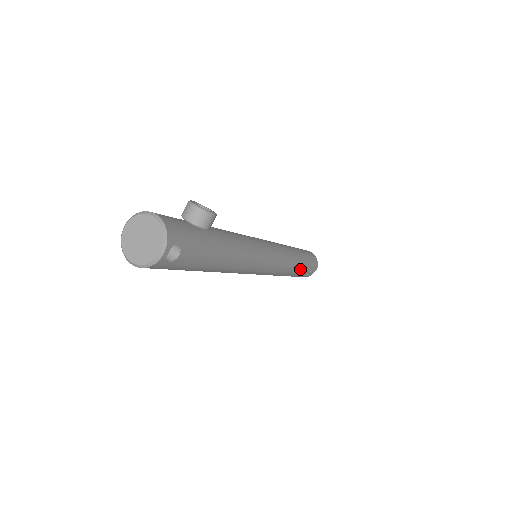
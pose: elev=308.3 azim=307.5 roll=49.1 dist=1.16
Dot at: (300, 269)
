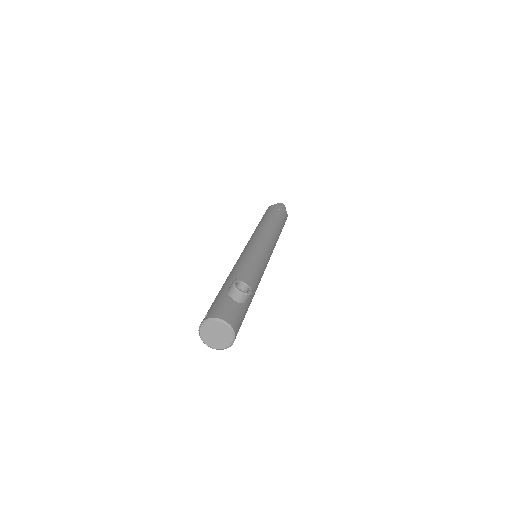
Dot at: occluded
